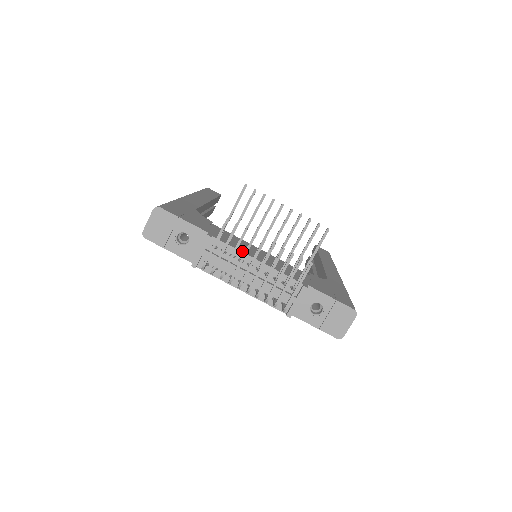
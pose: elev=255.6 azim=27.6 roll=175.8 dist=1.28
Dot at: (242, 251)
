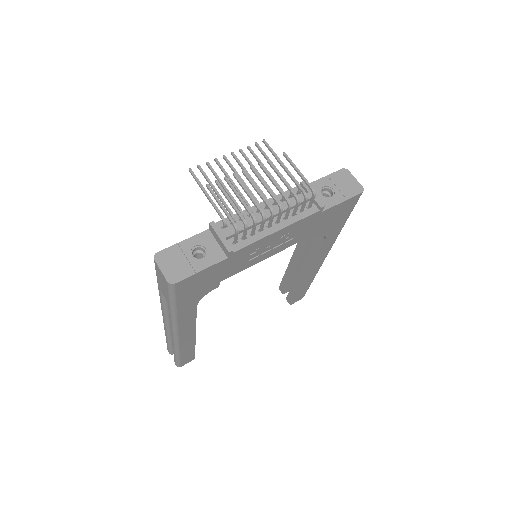
Dot at: occluded
